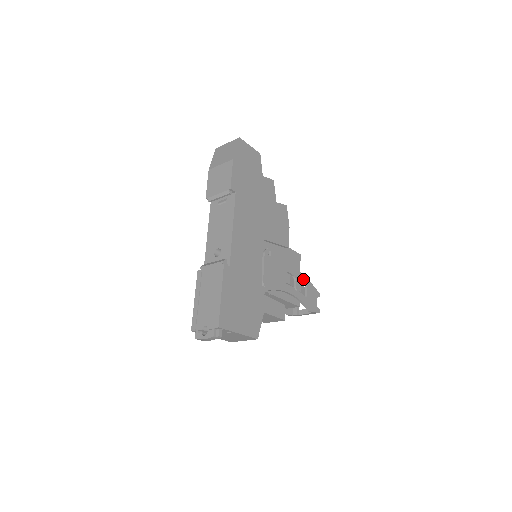
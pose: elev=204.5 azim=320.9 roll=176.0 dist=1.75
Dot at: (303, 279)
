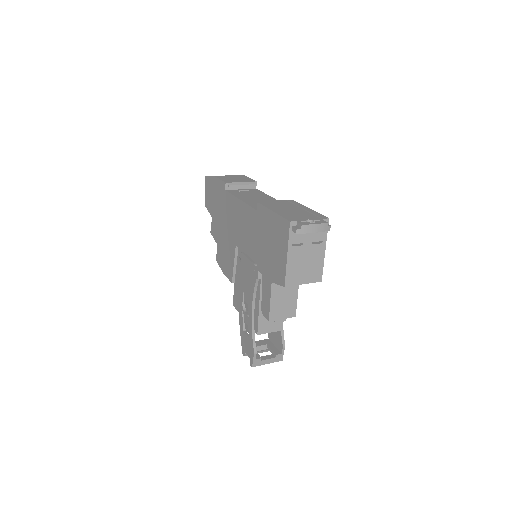
Dot at: occluded
